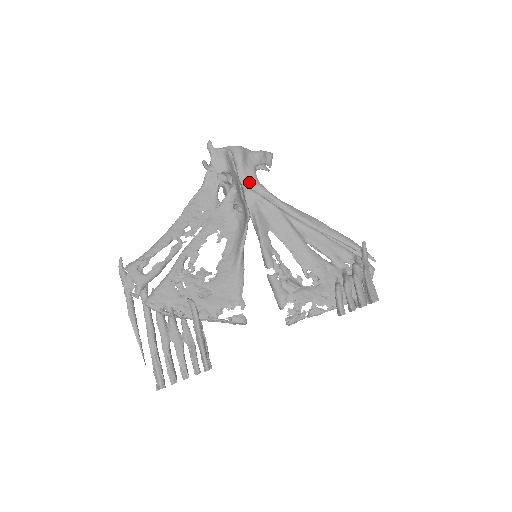
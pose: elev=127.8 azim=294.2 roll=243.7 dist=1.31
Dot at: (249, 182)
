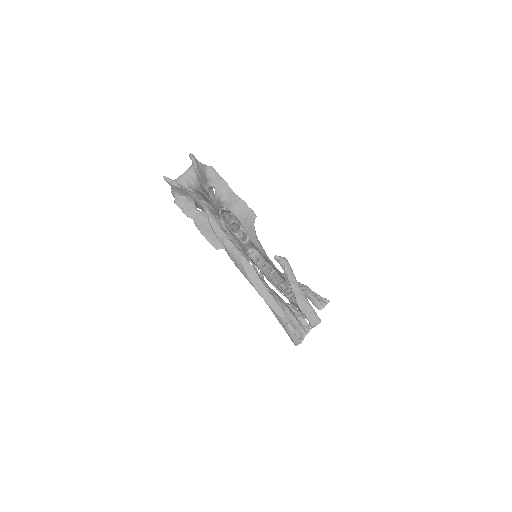
Dot at: occluded
